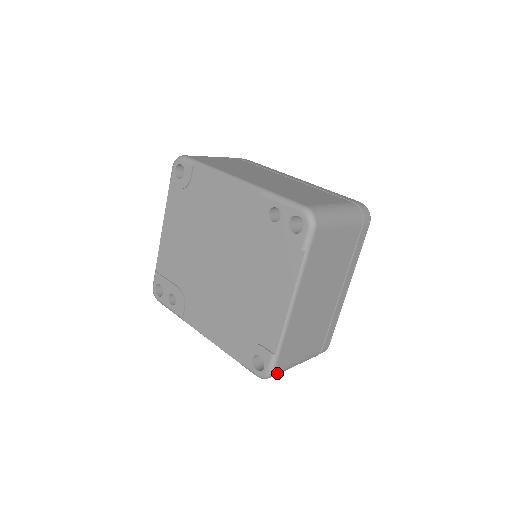
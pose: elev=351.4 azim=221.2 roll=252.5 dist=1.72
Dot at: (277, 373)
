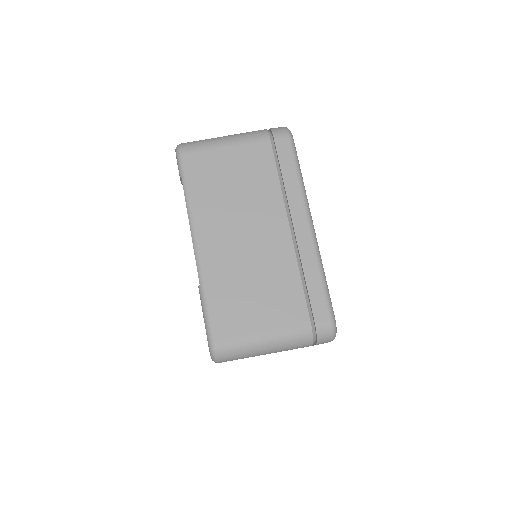
Dot at: occluded
